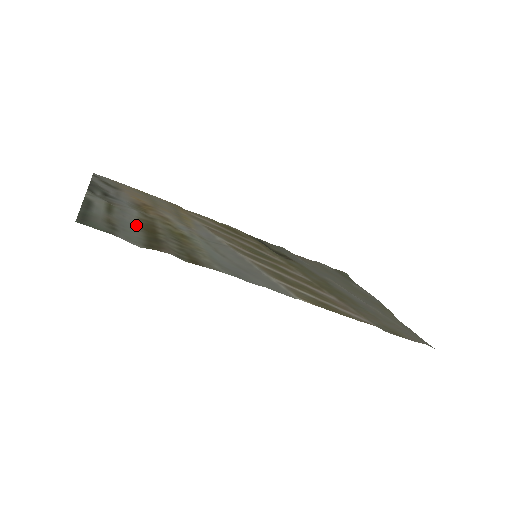
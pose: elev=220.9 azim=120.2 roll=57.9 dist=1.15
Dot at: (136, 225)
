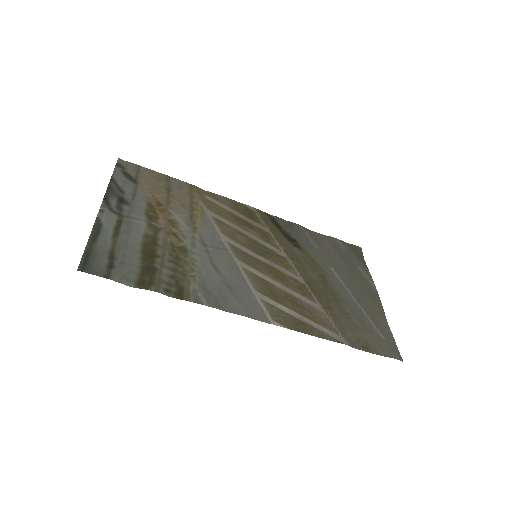
Dot at: (138, 247)
